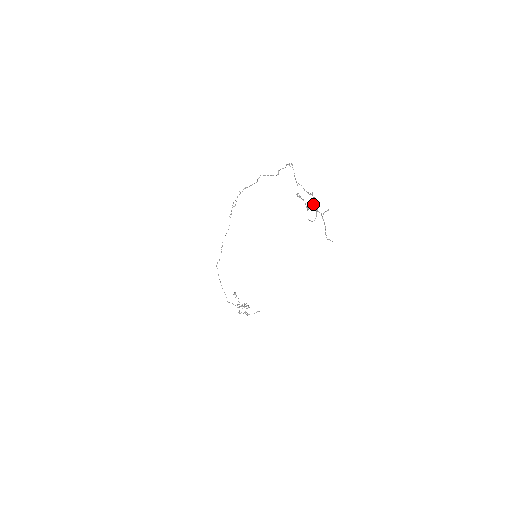
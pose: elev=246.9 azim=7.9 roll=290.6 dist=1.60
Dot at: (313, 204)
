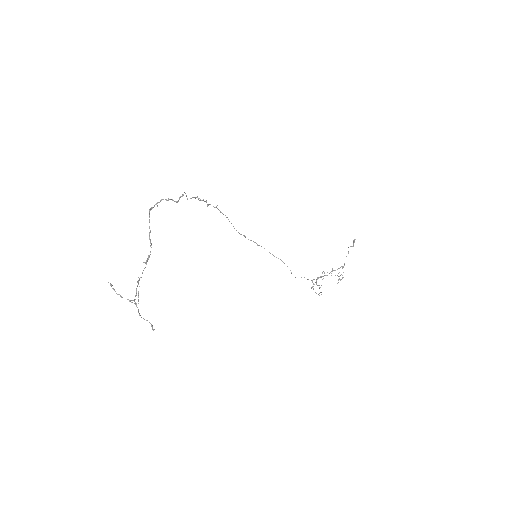
Dot at: occluded
